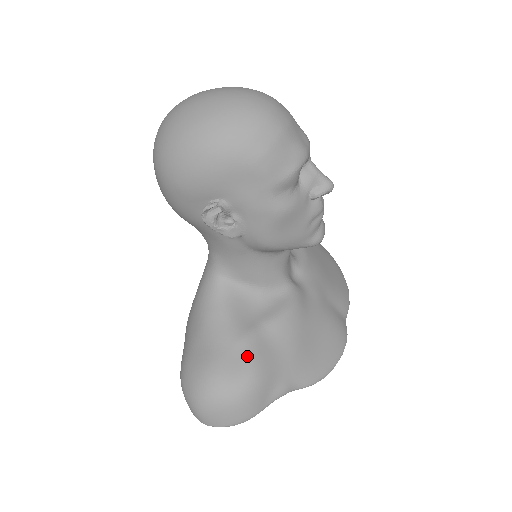
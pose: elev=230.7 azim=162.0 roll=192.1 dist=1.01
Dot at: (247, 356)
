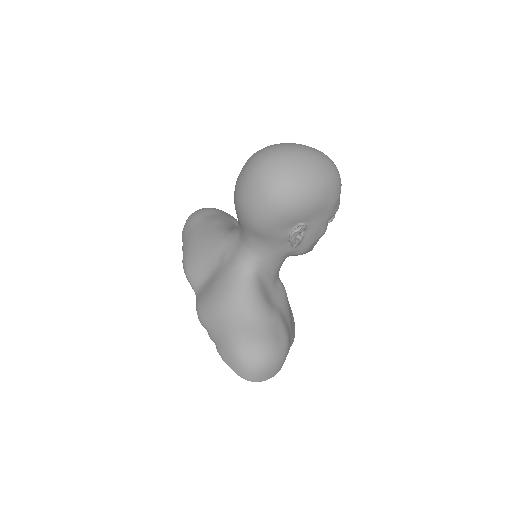
Dot at: (282, 328)
